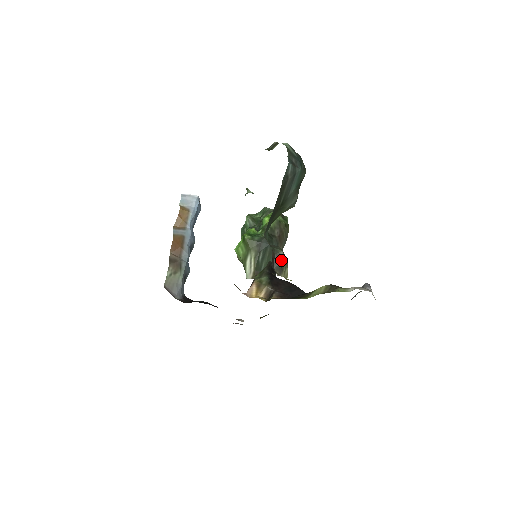
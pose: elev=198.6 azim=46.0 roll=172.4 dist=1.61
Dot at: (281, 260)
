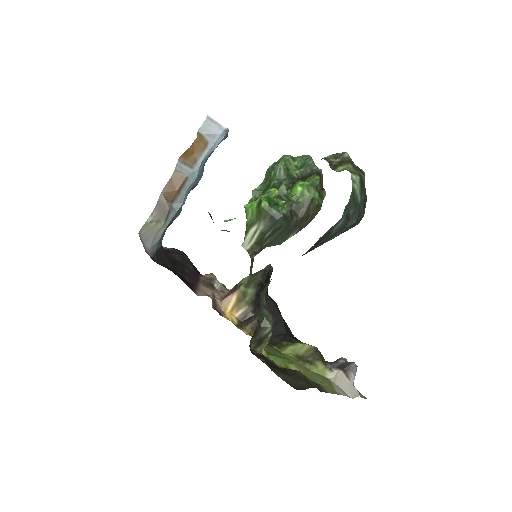
Dot at: (265, 335)
